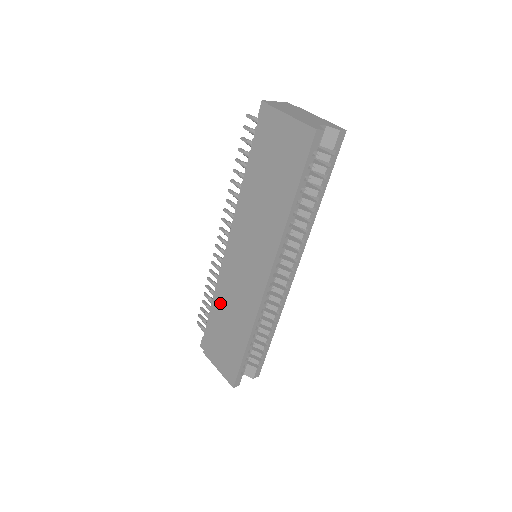
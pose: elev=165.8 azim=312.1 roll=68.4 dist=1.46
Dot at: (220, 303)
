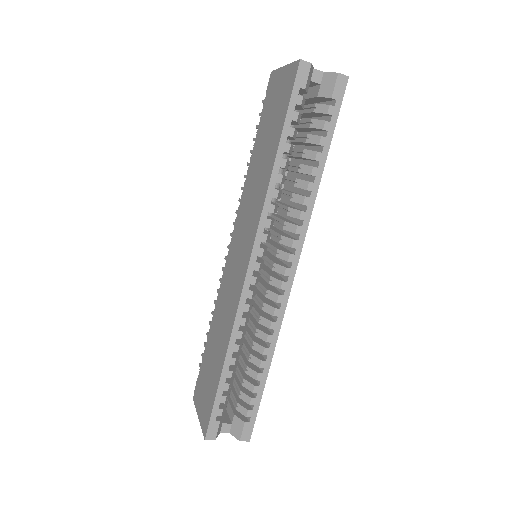
Dot at: (213, 321)
